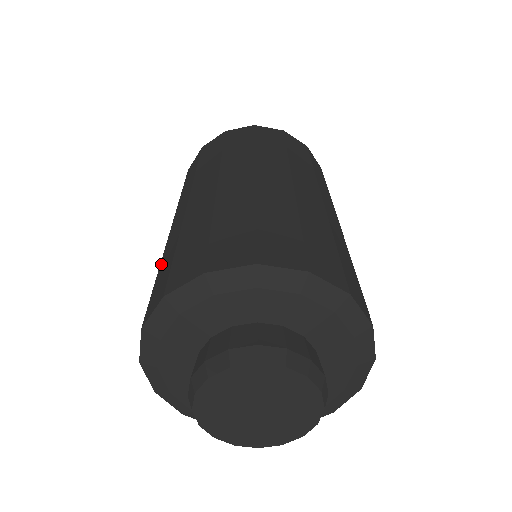
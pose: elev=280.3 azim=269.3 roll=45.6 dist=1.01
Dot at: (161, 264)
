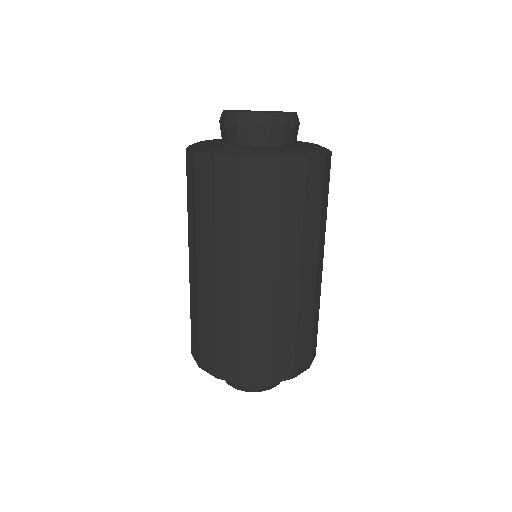
Dot at: occluded
